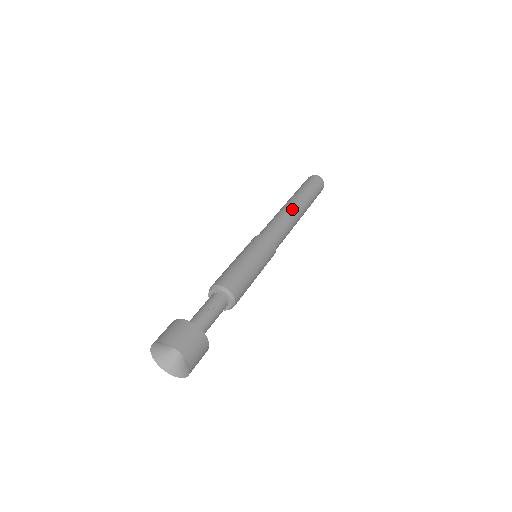
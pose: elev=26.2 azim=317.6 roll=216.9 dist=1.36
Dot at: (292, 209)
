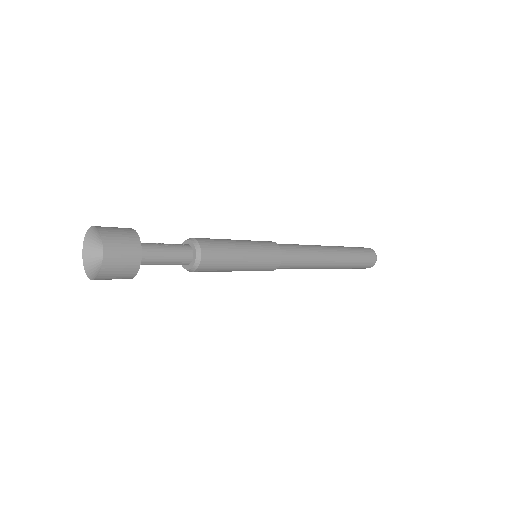
Dot at: (317, 245)
